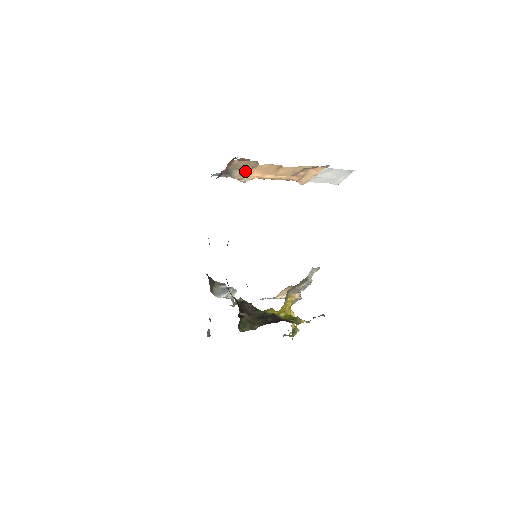
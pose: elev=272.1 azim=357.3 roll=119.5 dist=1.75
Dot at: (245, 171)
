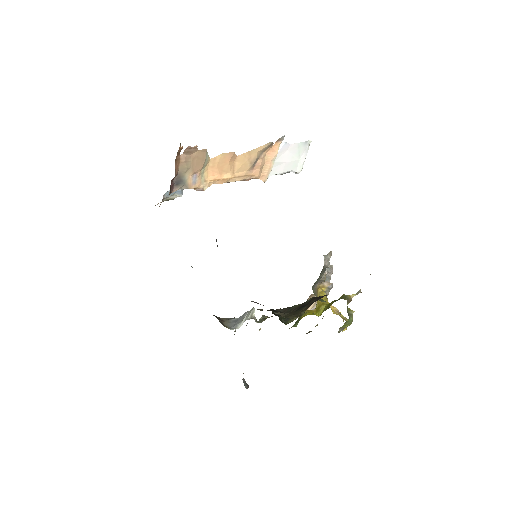
Dot at: (198, 173)
